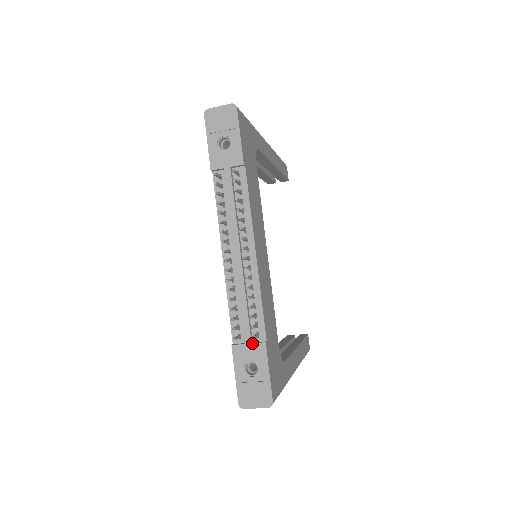
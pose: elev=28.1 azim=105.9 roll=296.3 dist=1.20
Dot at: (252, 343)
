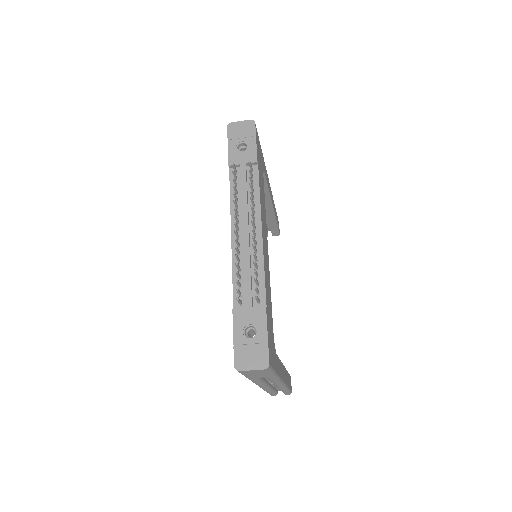
Dot at: (253, 307)
